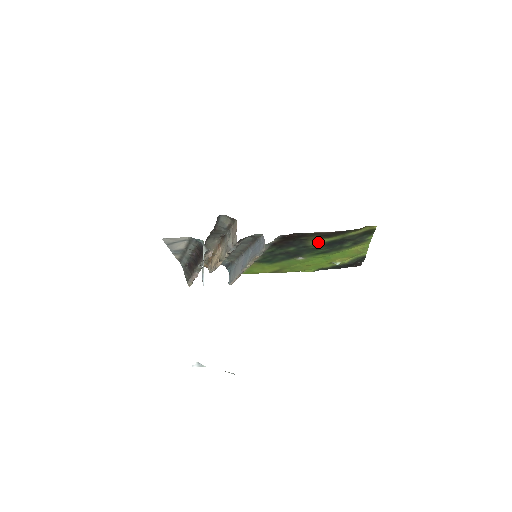
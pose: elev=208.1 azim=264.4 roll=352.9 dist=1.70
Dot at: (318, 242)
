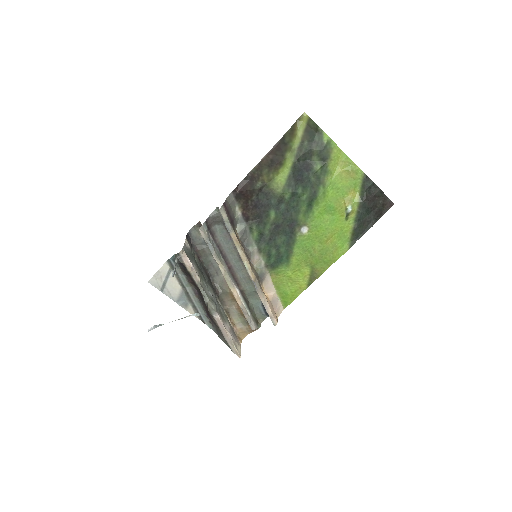
Dot at: (282, 182)
